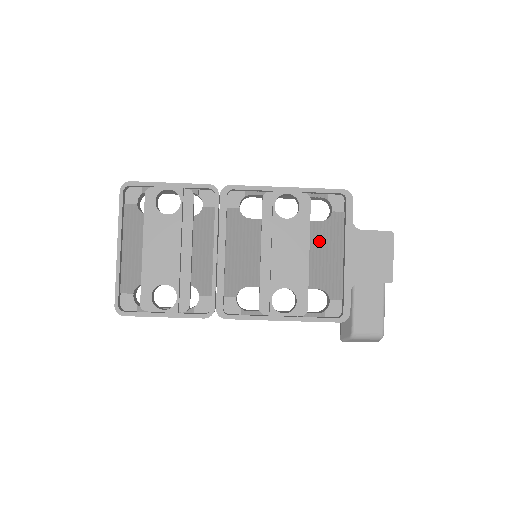
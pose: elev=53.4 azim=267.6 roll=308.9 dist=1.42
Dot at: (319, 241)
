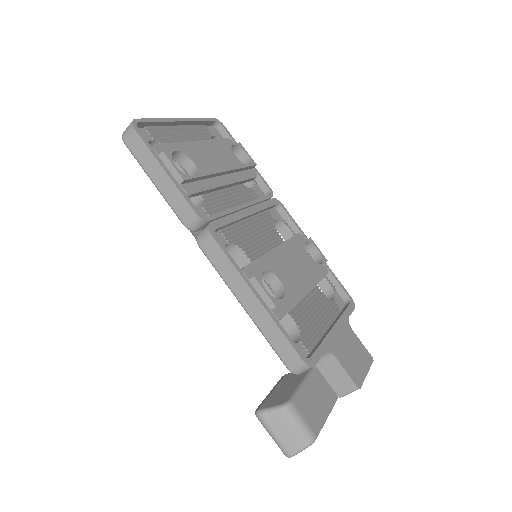
Dot at: (316, 300)
